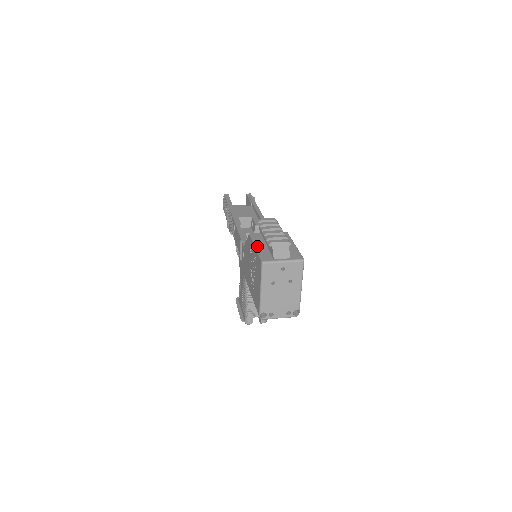
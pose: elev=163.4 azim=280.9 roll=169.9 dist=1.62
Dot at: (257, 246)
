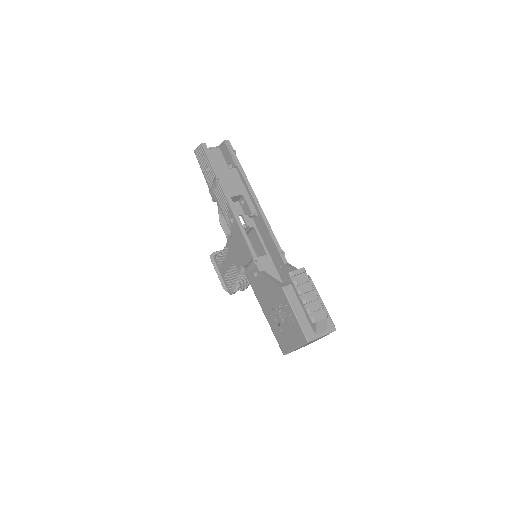
Dot at: (296, 313)
